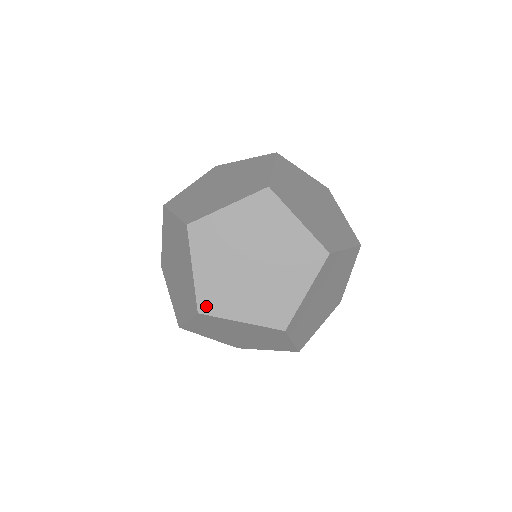
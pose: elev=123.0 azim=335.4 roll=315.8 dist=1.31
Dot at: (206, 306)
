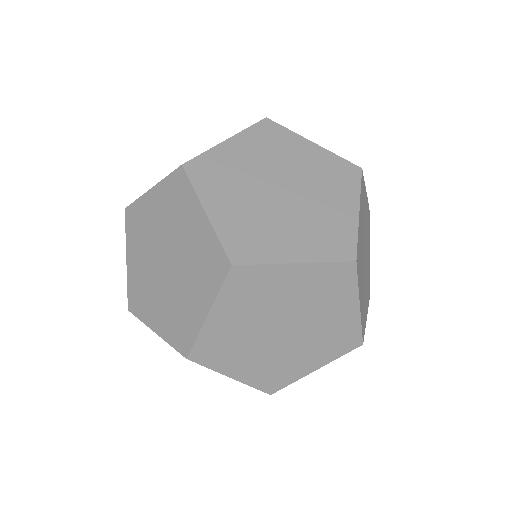
Dot at: (240, 253)
